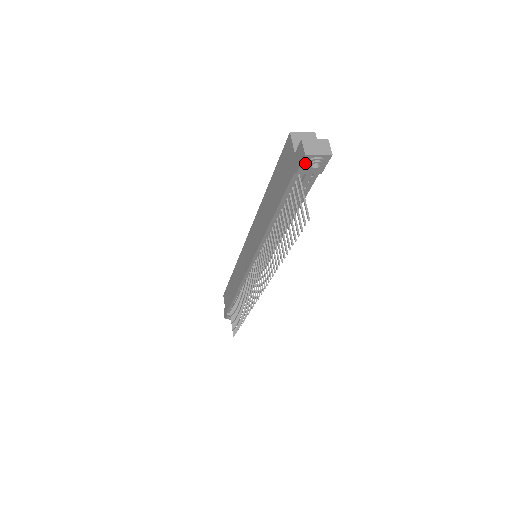
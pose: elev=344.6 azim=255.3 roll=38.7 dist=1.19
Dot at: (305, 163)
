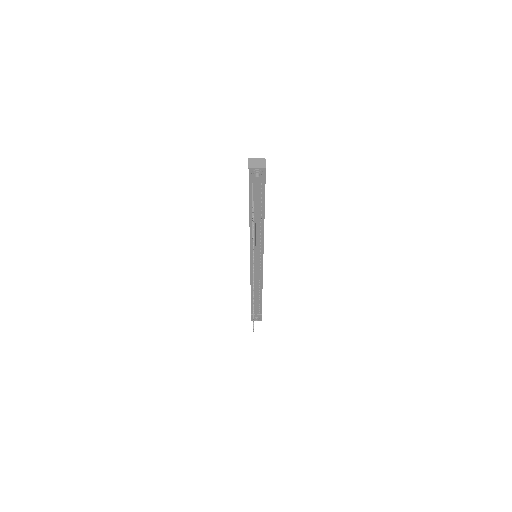
Dot at: (251, 174)
